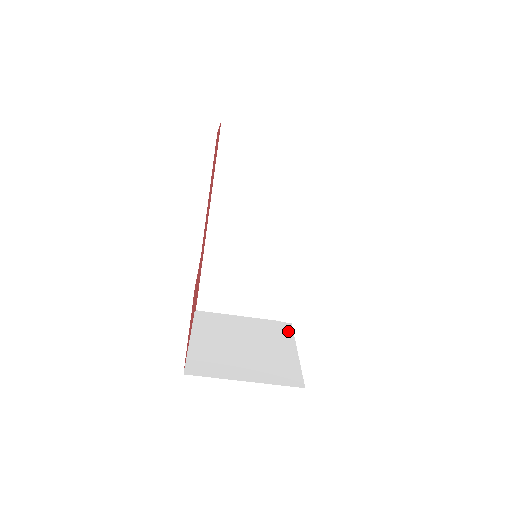
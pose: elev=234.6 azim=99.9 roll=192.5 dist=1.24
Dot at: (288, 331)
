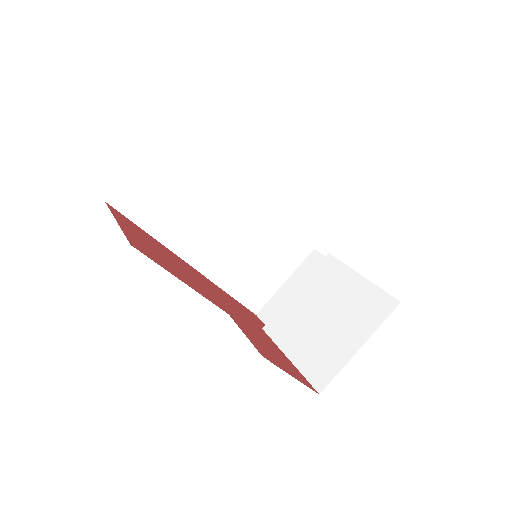
Dot at: (335, 264)
